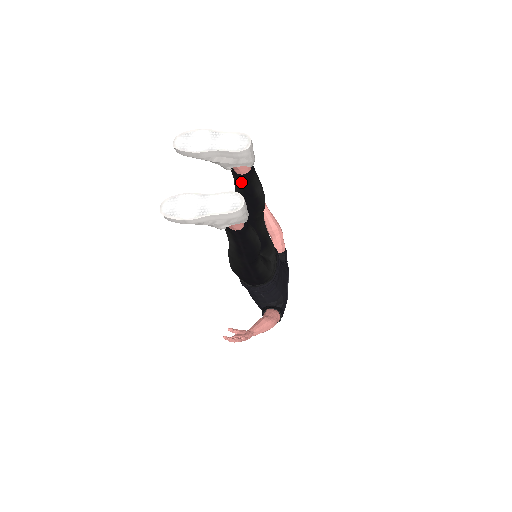
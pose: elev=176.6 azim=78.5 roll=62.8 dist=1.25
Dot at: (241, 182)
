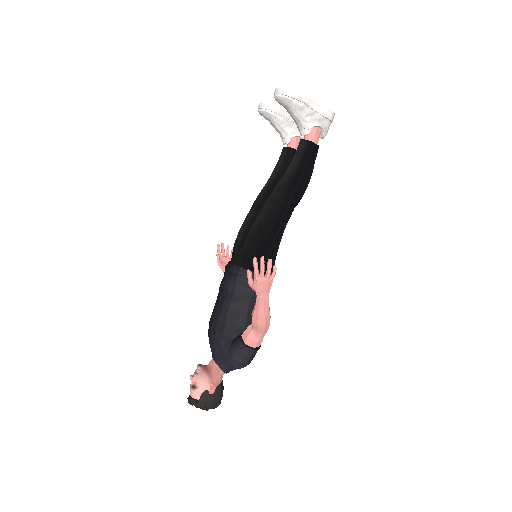
Dot at: (291, 156)
